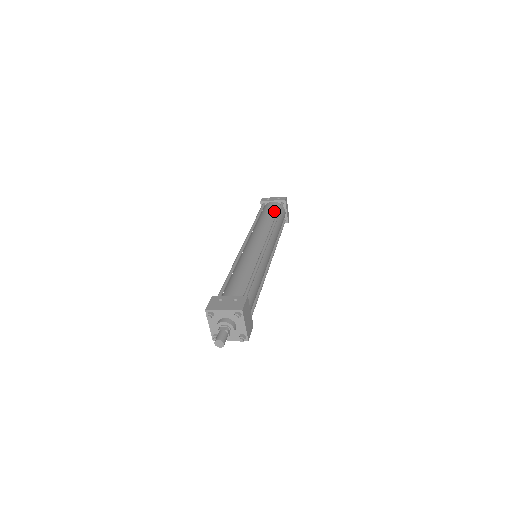
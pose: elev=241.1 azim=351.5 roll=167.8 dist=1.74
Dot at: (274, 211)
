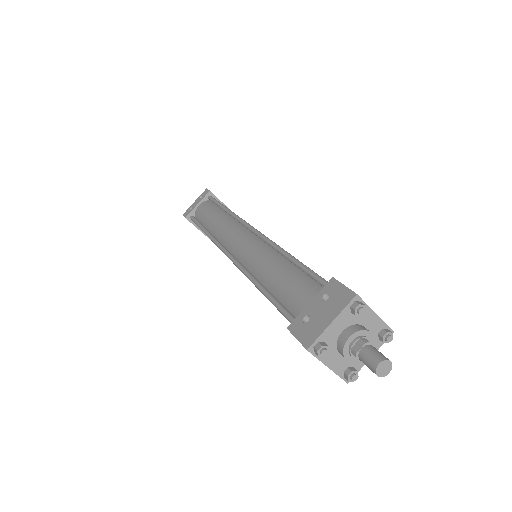
Dot at: (213, 208)
